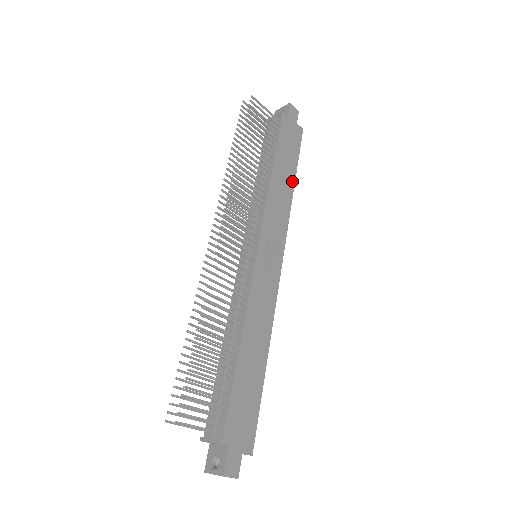
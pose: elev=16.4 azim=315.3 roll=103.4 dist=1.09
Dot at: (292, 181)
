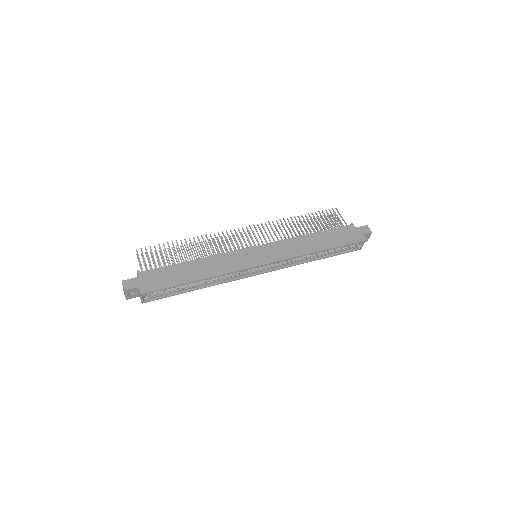
Dot at: (322, 248)
